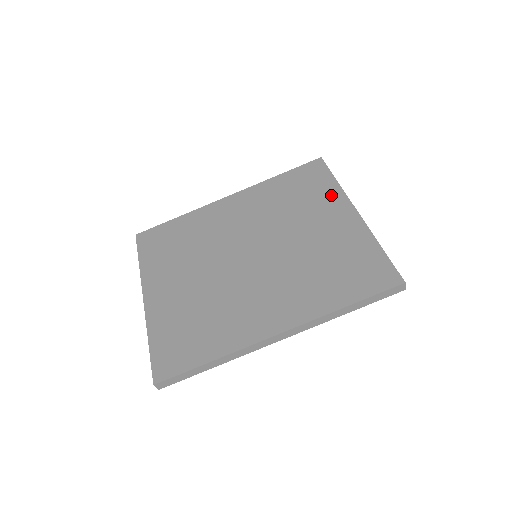
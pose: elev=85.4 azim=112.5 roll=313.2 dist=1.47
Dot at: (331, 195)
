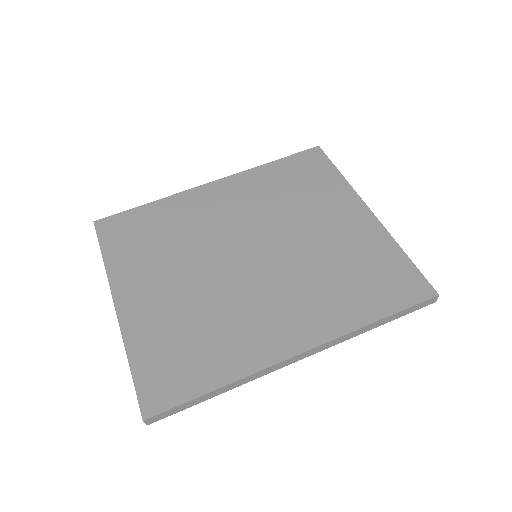
Dot at: (338, 190)
